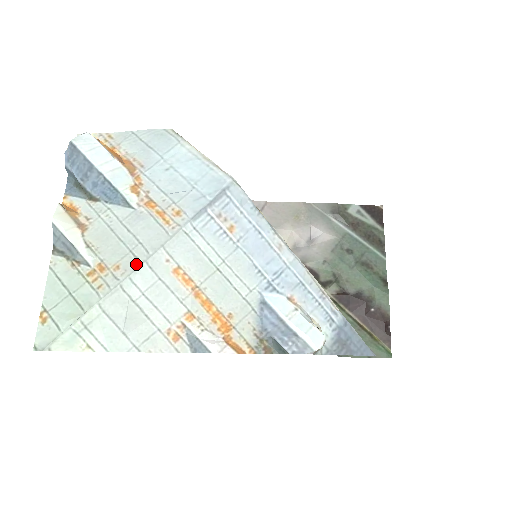
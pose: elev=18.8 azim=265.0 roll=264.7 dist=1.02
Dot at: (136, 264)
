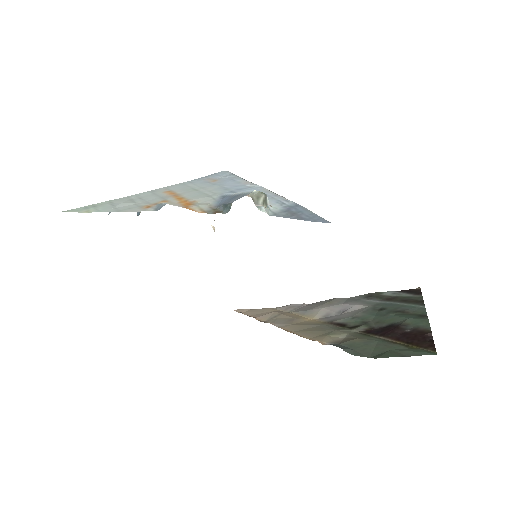
Dot at: (144, 193)
